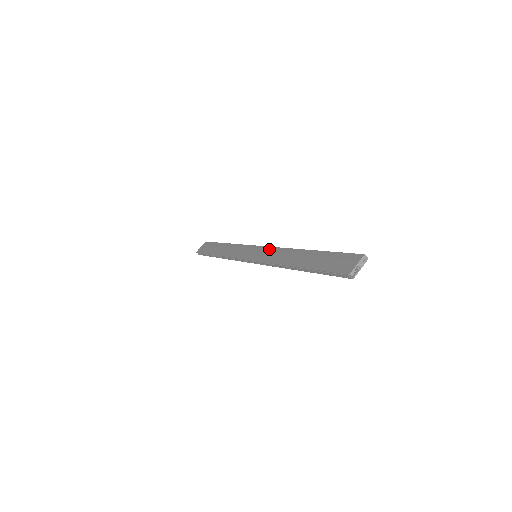
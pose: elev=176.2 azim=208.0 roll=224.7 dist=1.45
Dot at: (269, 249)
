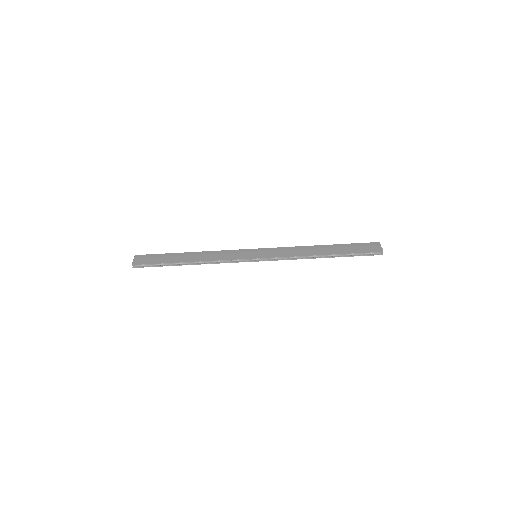
Dot at: (272, 249)
